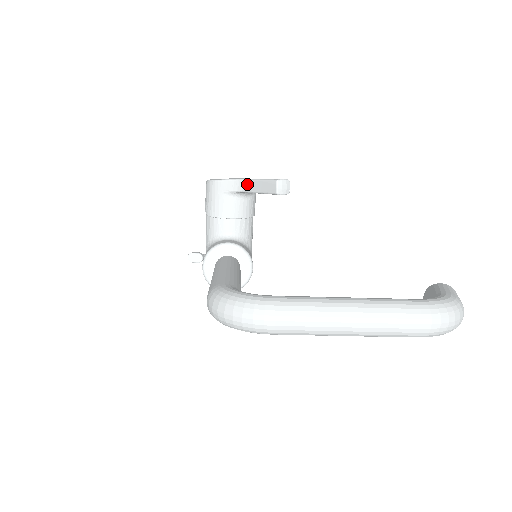
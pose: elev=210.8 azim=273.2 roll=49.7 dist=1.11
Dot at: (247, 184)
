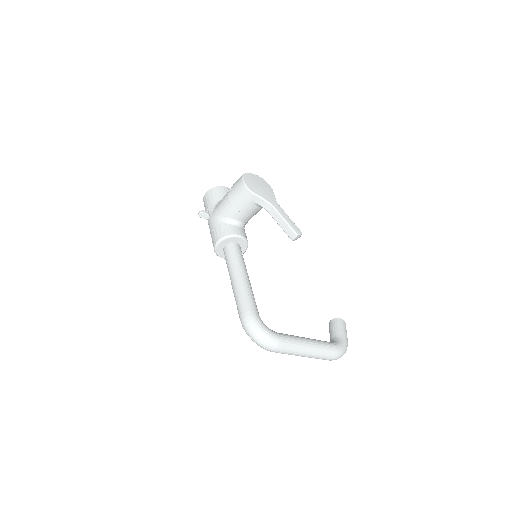
Dot at: (273, 211)
